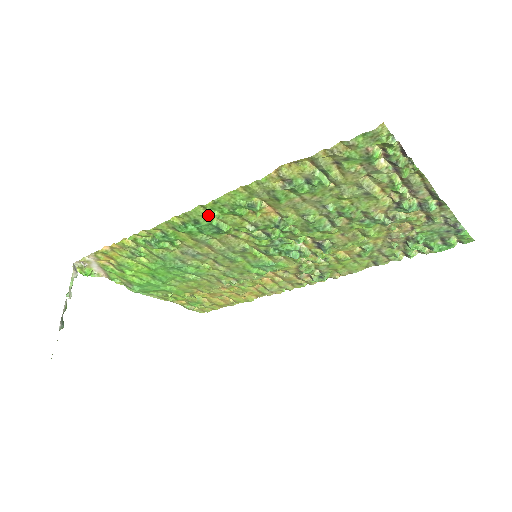
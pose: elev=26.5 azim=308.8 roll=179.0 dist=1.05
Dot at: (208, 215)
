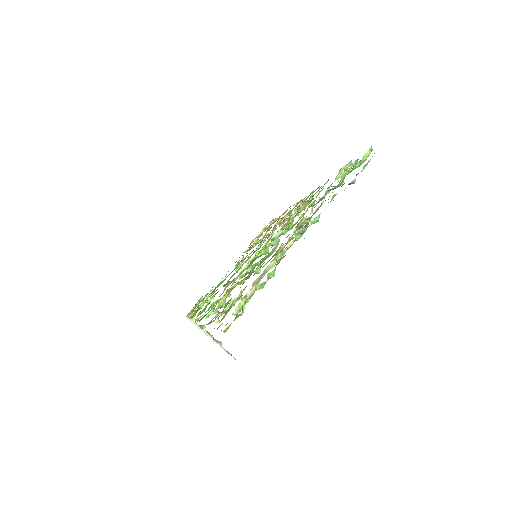
Dot at: (208, 312)
